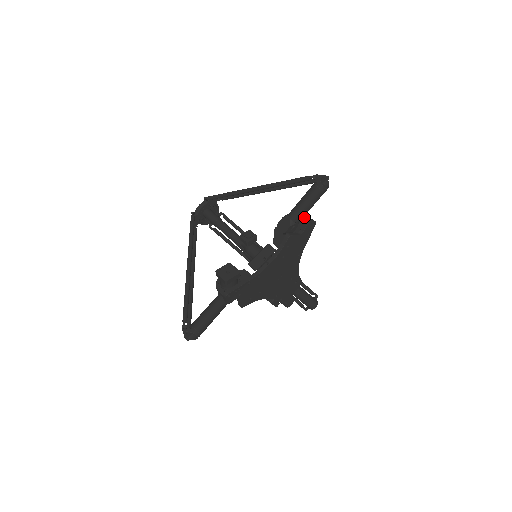
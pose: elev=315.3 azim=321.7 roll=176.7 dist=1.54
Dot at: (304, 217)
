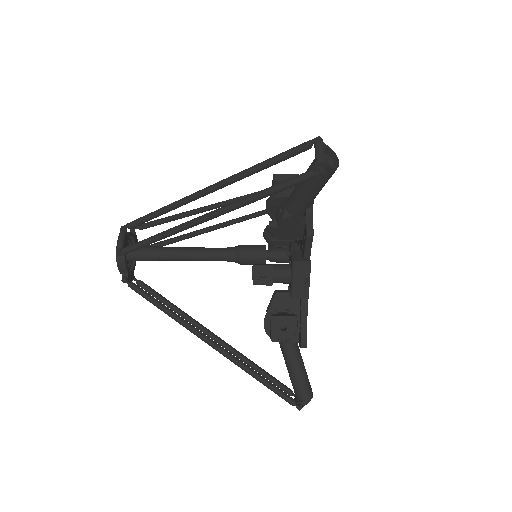
Dot at: (281, 177)
